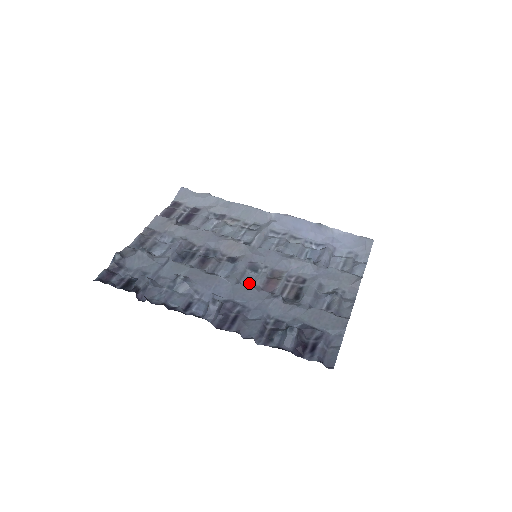
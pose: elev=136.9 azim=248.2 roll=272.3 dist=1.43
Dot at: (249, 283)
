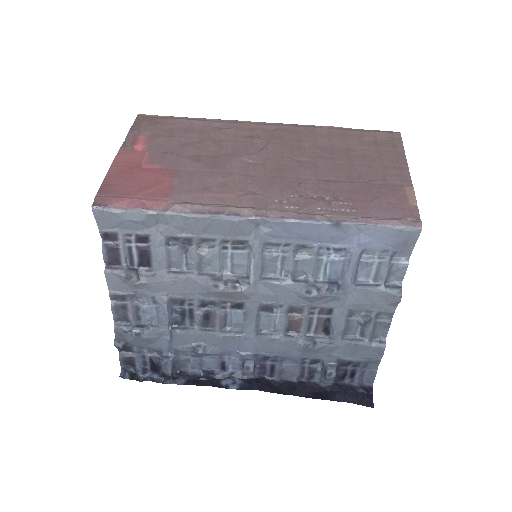
Dot at: (269, 327)
